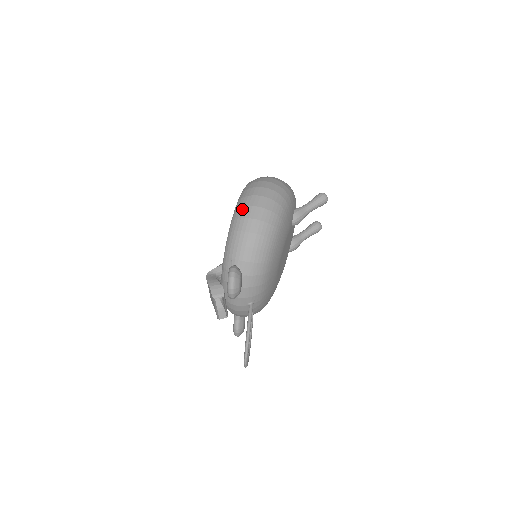
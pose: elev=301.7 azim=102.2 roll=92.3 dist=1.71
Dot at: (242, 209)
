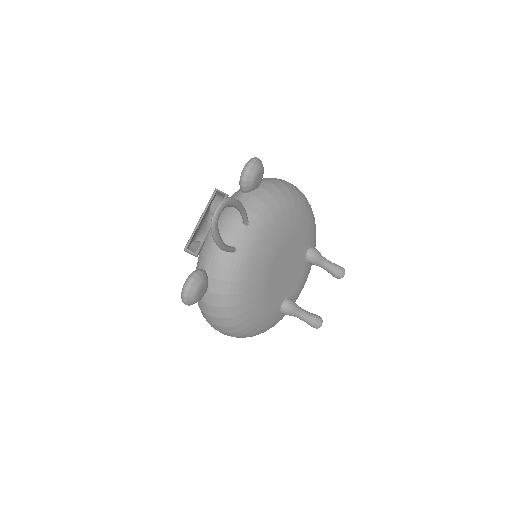
Dot at: occluded
